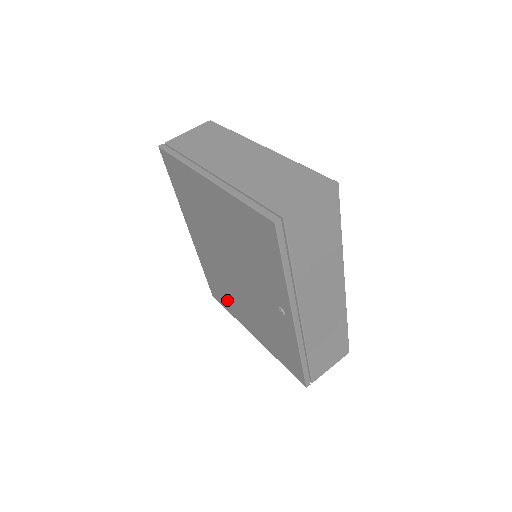
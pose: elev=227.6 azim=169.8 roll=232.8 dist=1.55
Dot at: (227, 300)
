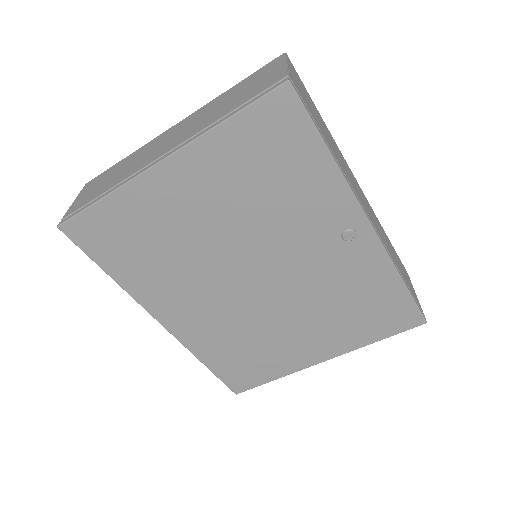
Dot at: (261, 361)
